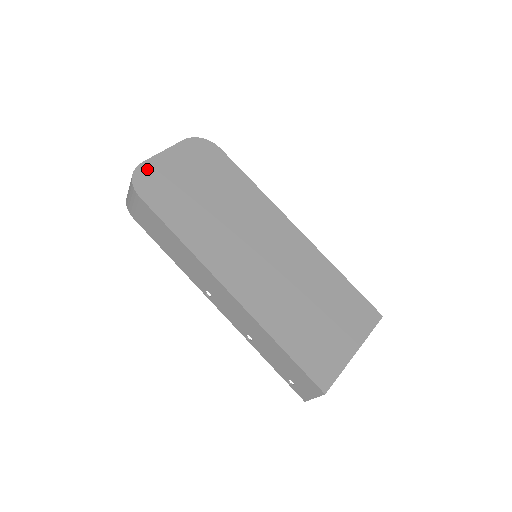
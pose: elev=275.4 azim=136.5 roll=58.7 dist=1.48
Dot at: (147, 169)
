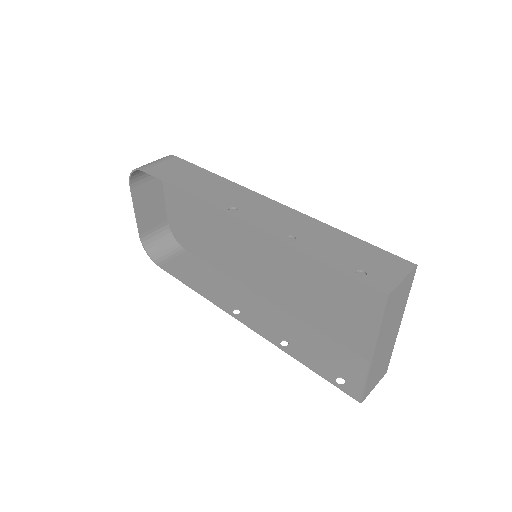
Dot at: occluded
